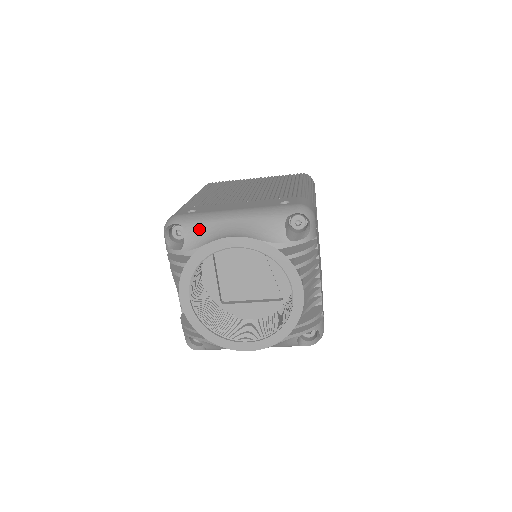
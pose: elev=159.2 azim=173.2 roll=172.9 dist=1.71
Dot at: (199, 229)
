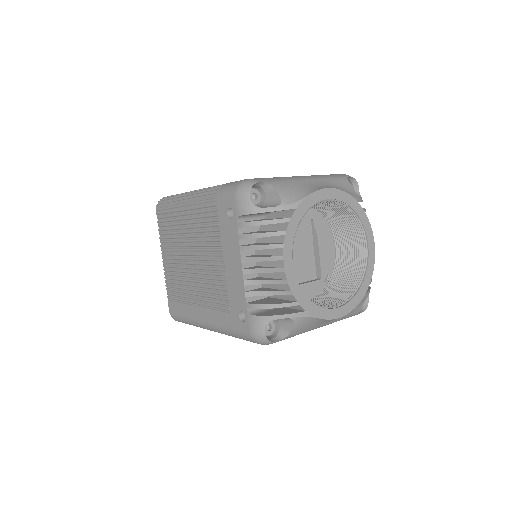
Dot at: (287, 186)
